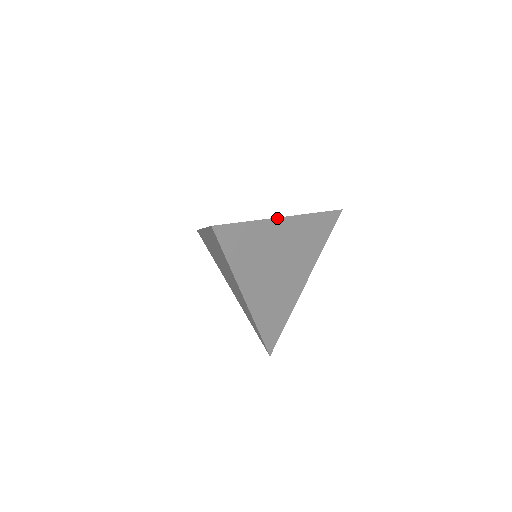
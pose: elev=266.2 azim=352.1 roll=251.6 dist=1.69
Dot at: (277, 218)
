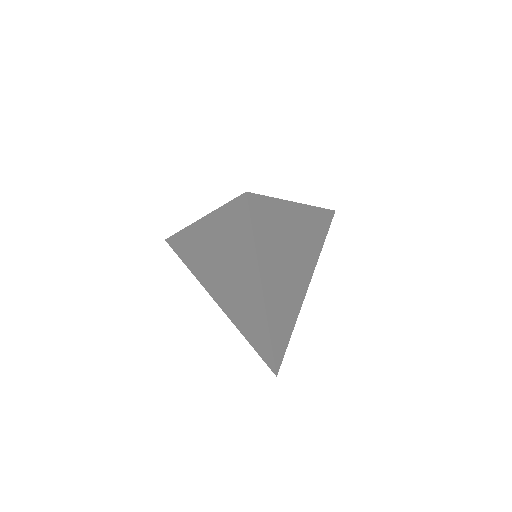
Dot at: (294, 202)
